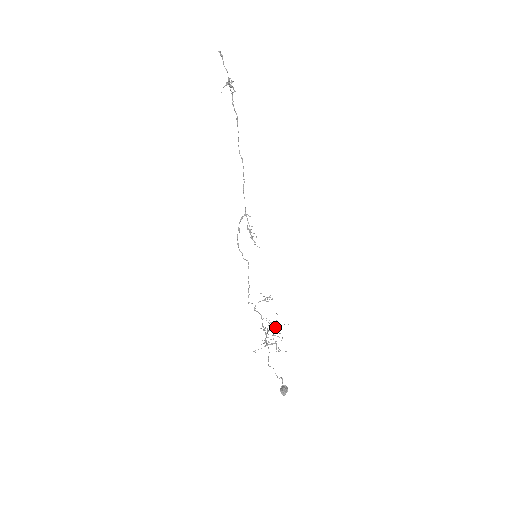
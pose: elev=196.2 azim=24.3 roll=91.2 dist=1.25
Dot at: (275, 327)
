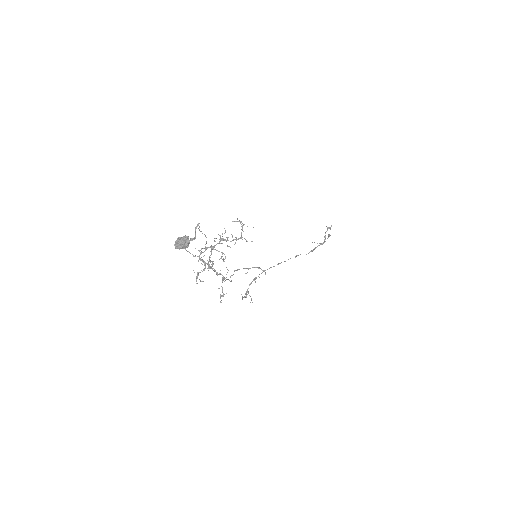
Dot at: occluded
